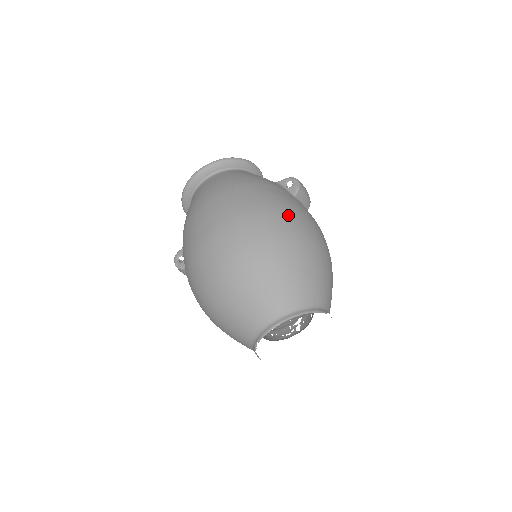
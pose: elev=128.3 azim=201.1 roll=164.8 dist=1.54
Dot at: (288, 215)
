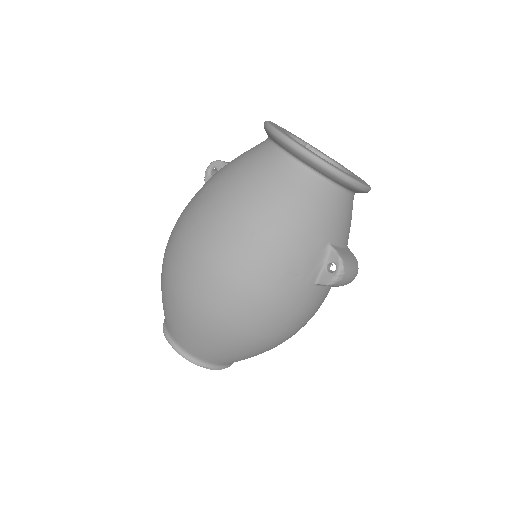
Dot at: (258, 314)
